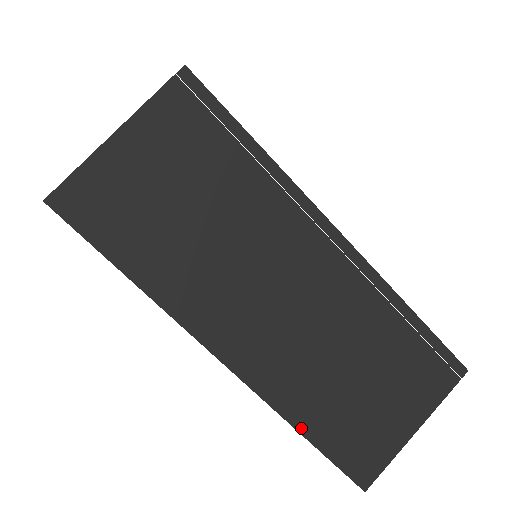
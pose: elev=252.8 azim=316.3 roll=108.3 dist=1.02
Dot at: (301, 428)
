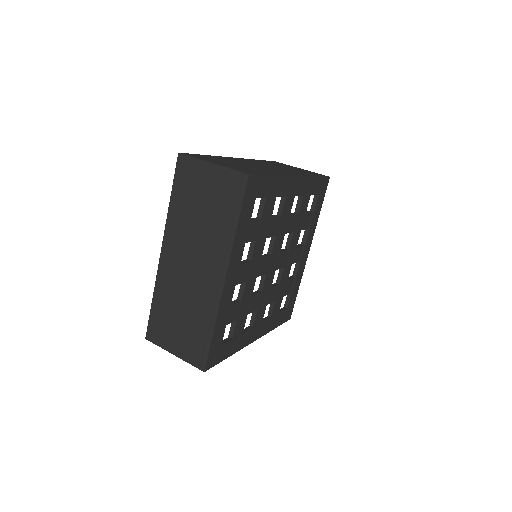
Dot at: (154, 298)
